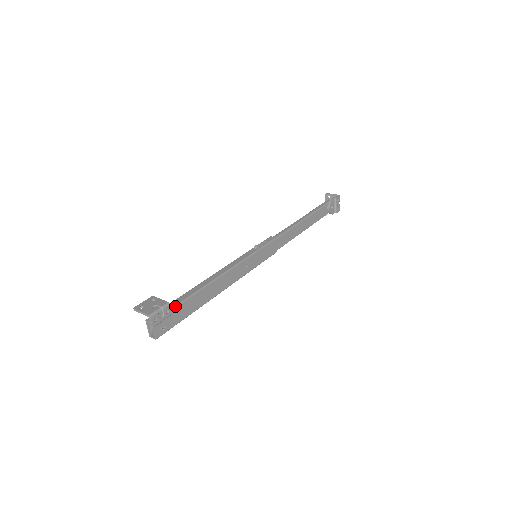
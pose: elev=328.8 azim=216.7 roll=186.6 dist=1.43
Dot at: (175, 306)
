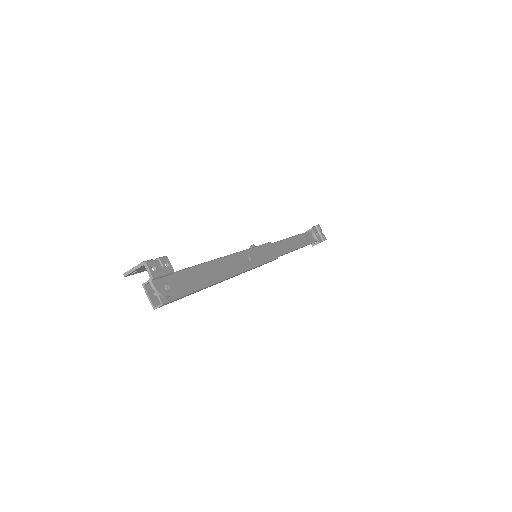
Dot at: (176, 271)
